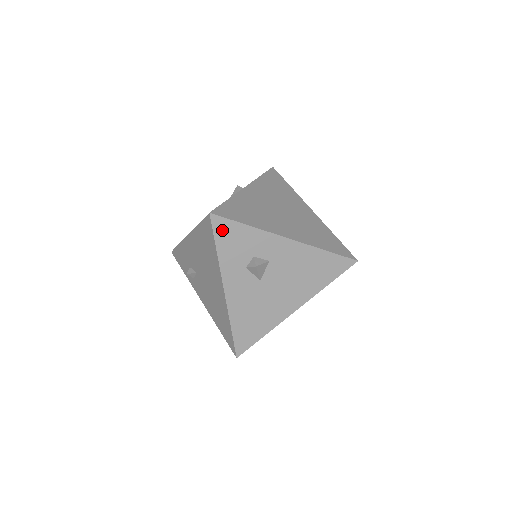
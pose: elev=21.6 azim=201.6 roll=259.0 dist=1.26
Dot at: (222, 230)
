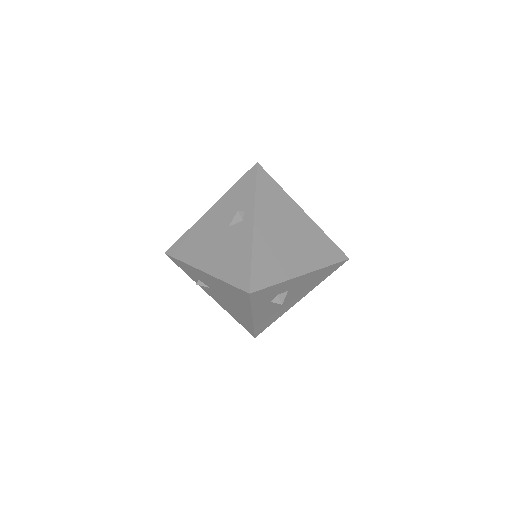
Dot at: (257, 296)
